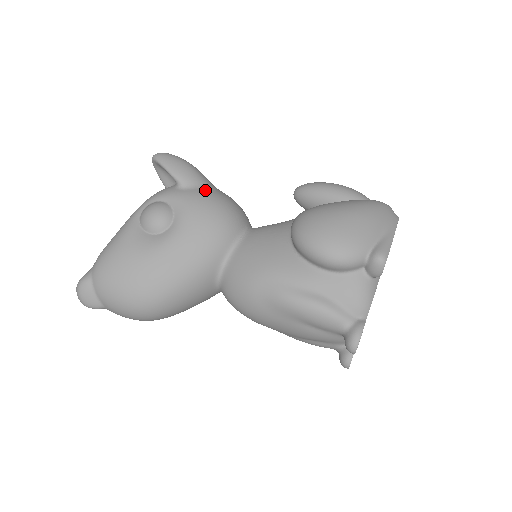
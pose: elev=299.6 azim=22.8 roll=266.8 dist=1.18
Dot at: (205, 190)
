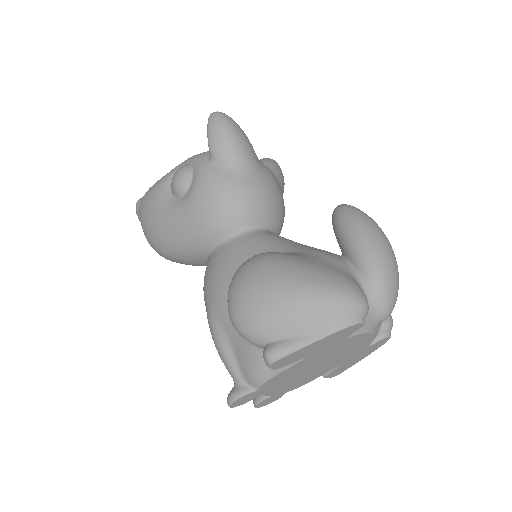
Dot at: (226, 173)
